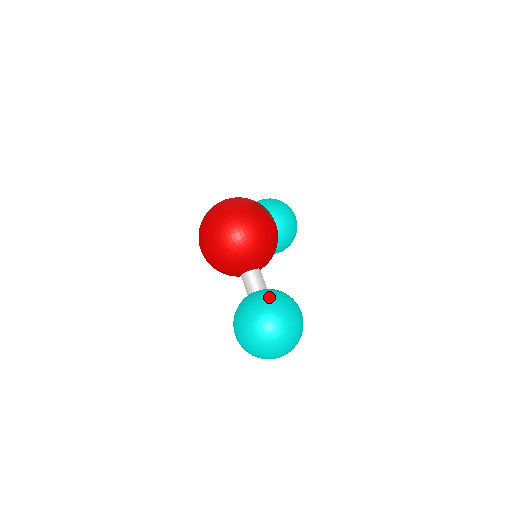
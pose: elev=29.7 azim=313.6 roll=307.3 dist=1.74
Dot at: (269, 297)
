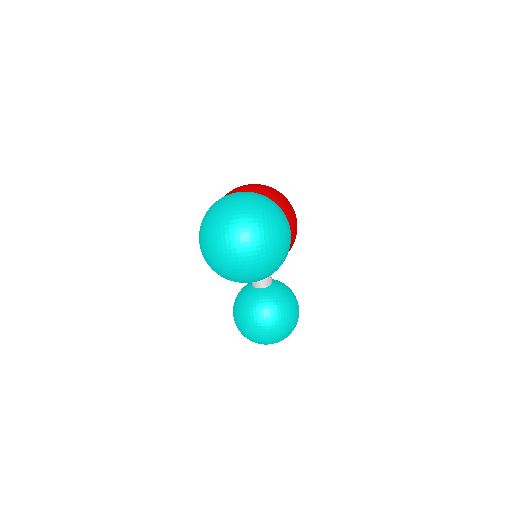
Dot at: occluded
